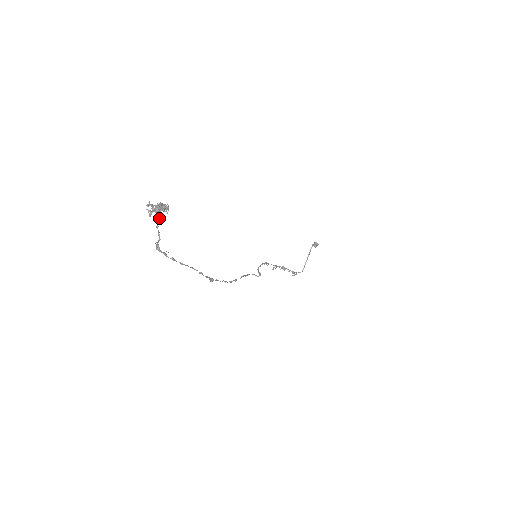
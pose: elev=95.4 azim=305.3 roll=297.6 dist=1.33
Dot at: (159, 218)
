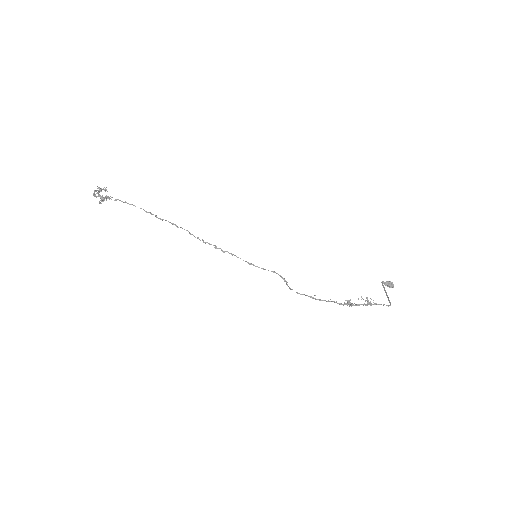
Dot at: (99, 191)
